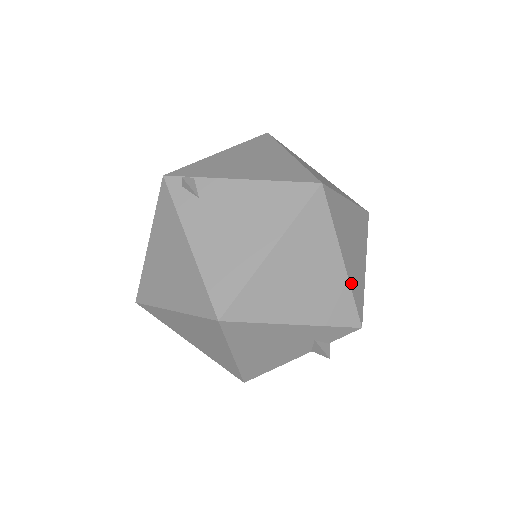
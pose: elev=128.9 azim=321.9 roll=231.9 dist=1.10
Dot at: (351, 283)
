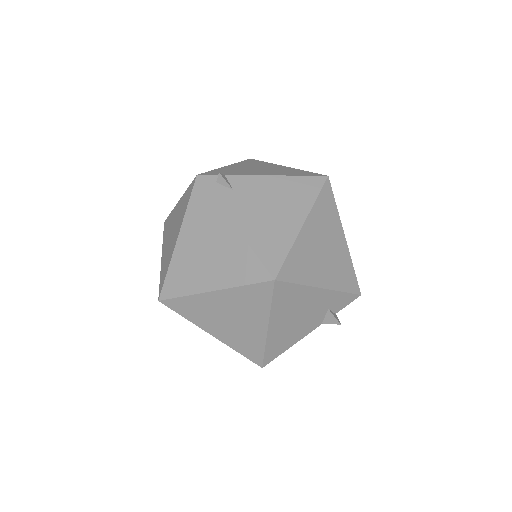
Dot at: (350, 258)
